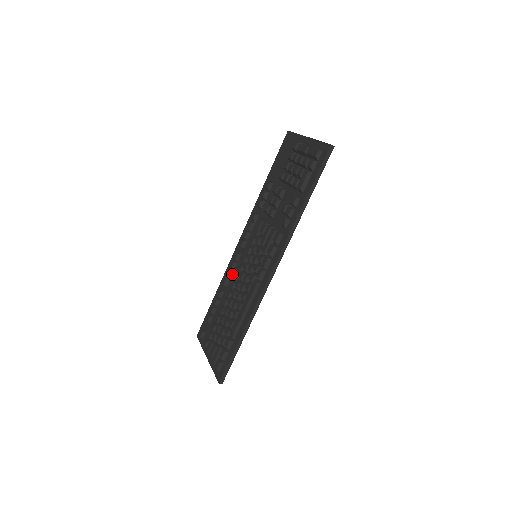
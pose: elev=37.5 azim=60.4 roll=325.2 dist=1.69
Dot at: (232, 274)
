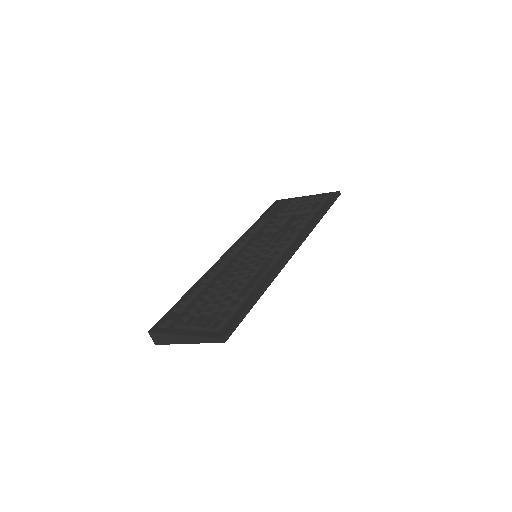
Dot at: (219, 272)
